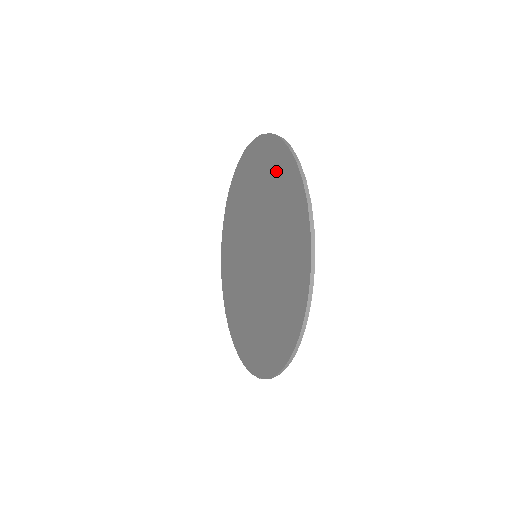
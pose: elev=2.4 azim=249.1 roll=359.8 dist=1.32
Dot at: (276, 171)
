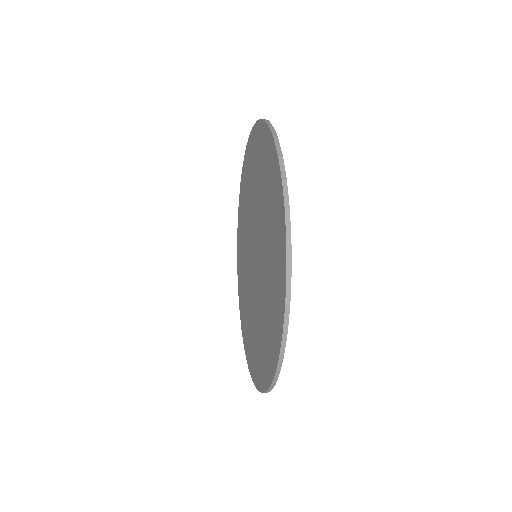
Dot at: (274, 211)
